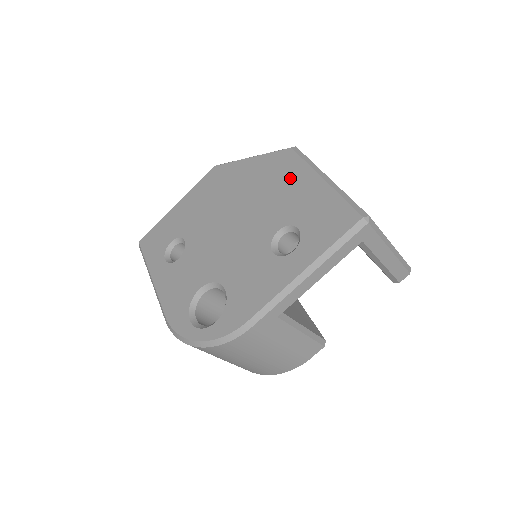
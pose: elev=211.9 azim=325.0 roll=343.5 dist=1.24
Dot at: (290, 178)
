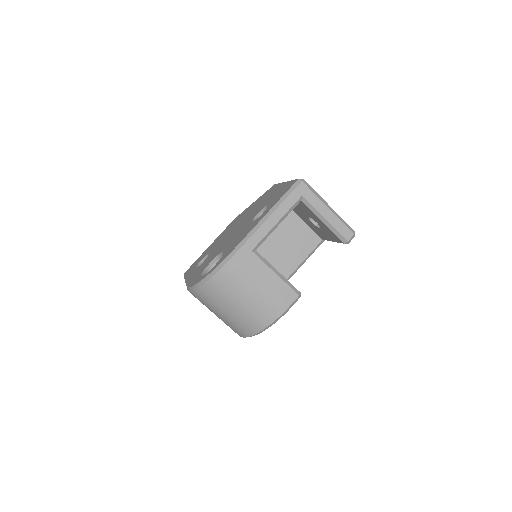
Dot at: (270, 193)
